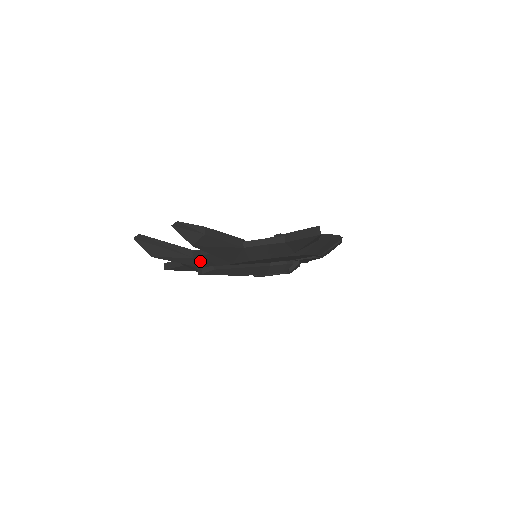
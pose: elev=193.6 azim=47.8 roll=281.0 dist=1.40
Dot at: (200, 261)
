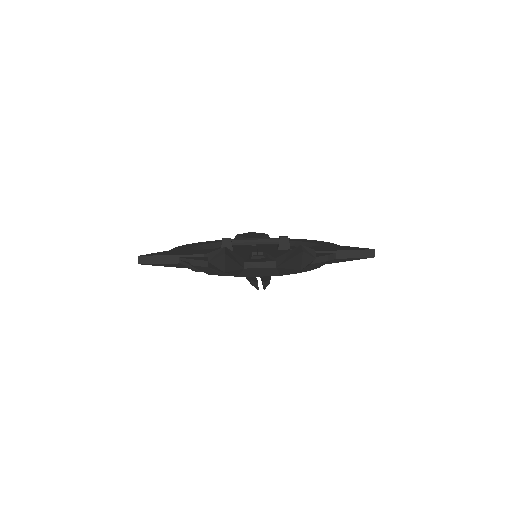
Dot at: (246, 271)
